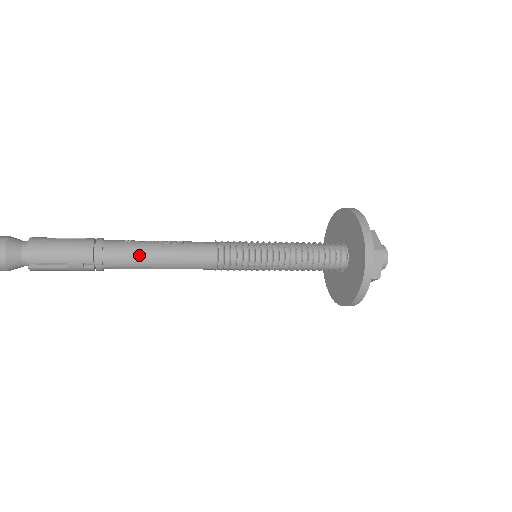
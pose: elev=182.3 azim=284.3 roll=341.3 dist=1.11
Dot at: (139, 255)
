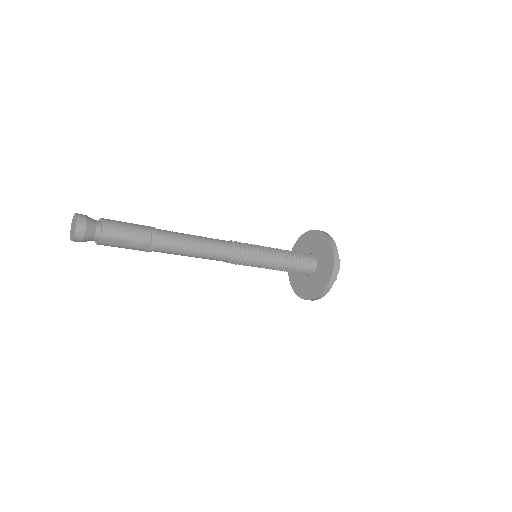
Dot at: (182, 242)
